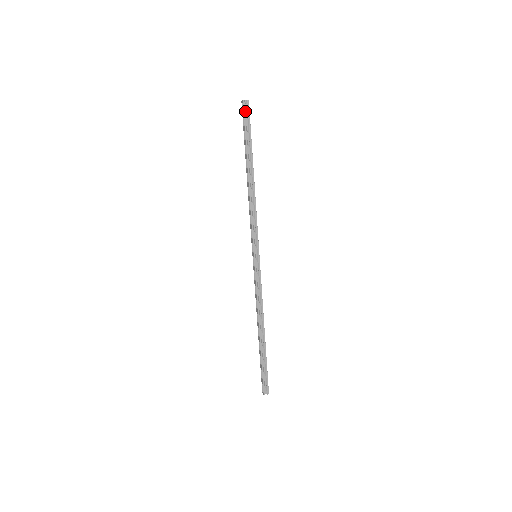
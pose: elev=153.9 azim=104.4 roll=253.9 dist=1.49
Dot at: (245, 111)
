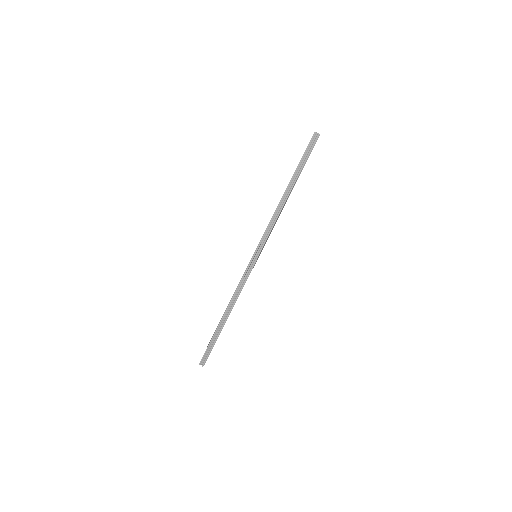
Dot at: (313, 141)
